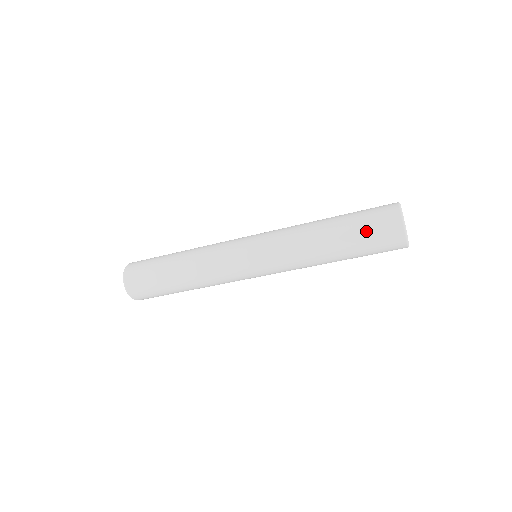
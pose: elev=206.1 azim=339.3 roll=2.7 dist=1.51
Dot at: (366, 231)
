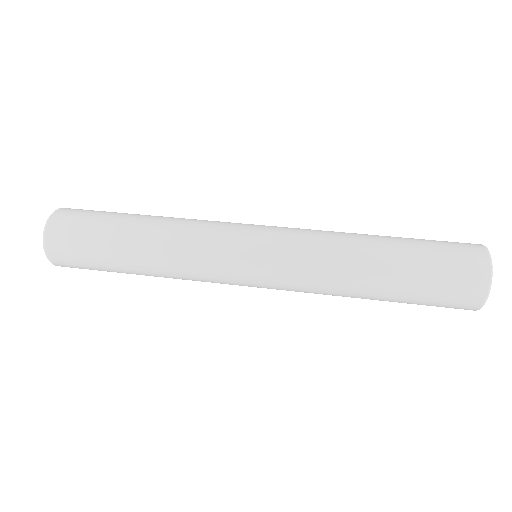
Dot at: (435, 259)
